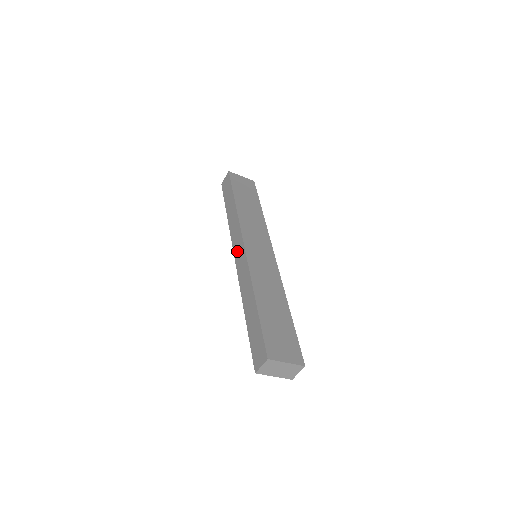
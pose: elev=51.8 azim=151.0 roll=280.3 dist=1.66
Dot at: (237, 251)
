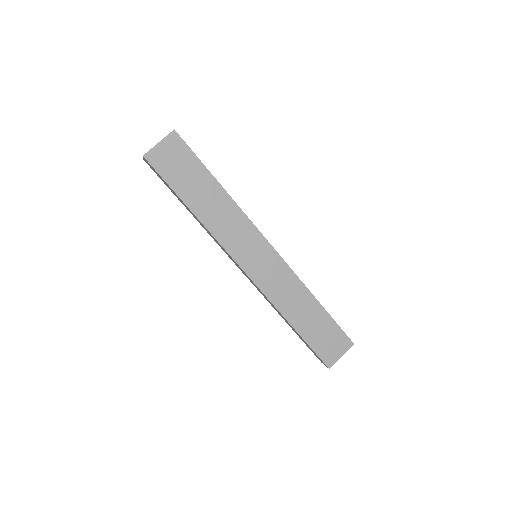
Dot at: (238, 267)
